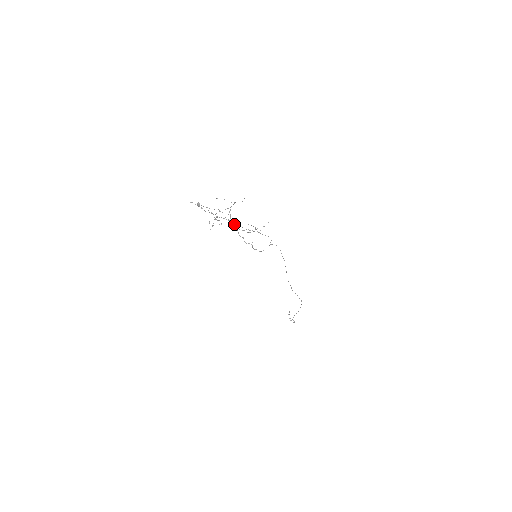
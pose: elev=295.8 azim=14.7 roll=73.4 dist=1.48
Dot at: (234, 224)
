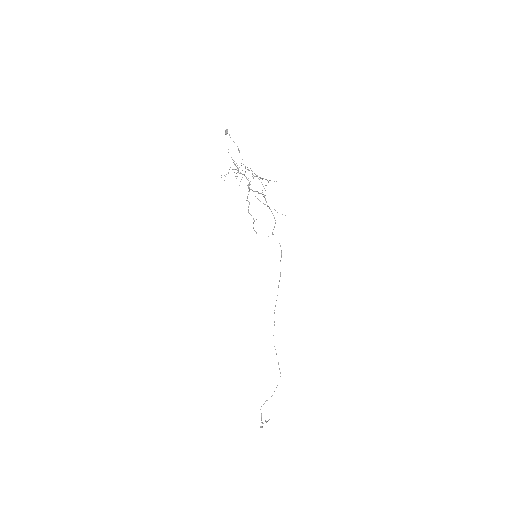
Dot at: (249, 184)
